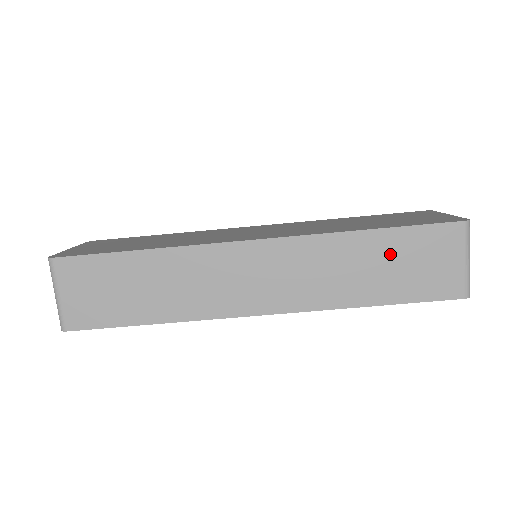
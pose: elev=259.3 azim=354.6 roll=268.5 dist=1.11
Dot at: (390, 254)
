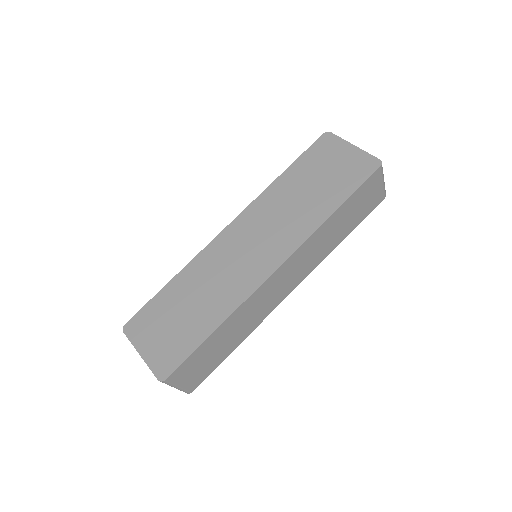
Dot at: (348, 212)
